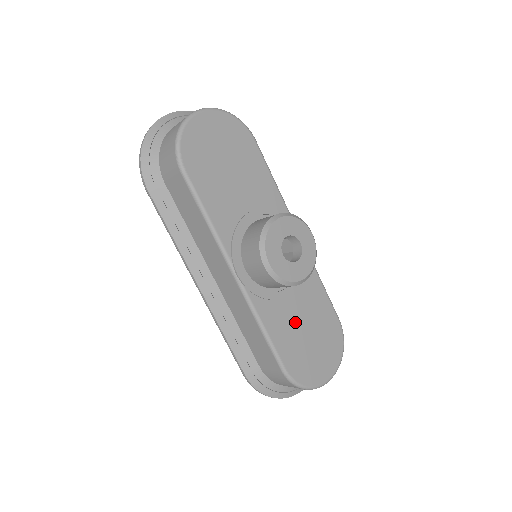
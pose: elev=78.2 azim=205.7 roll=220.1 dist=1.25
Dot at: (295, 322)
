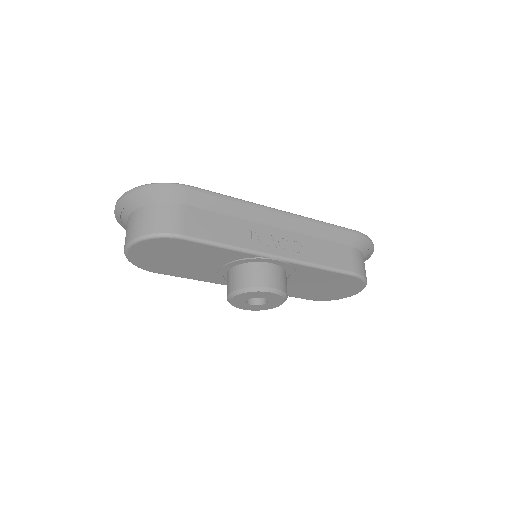
Dot at: (305, 287)
